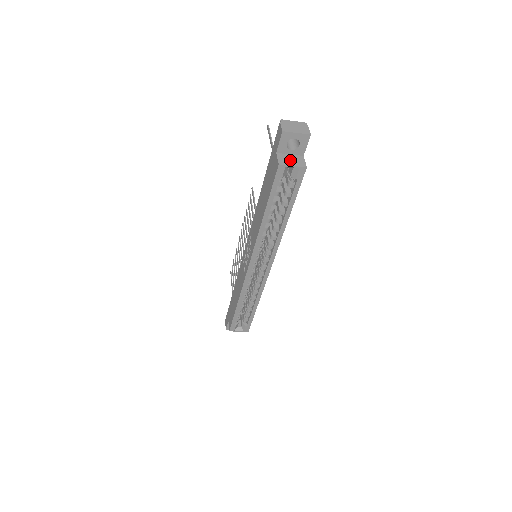
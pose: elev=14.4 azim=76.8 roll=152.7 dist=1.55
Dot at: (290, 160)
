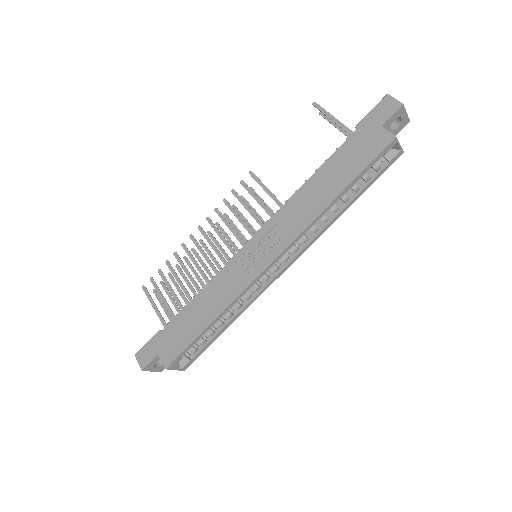
Dot at: occluded
